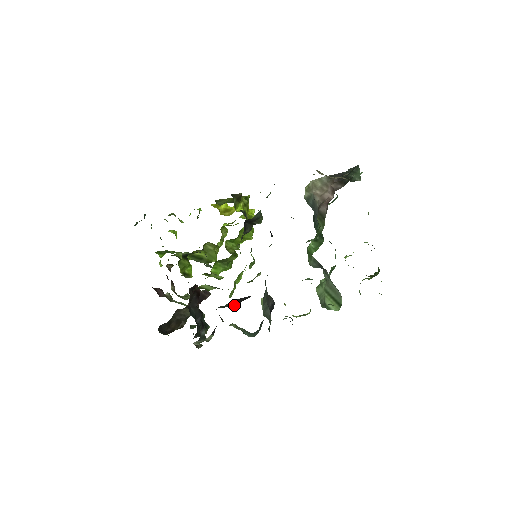
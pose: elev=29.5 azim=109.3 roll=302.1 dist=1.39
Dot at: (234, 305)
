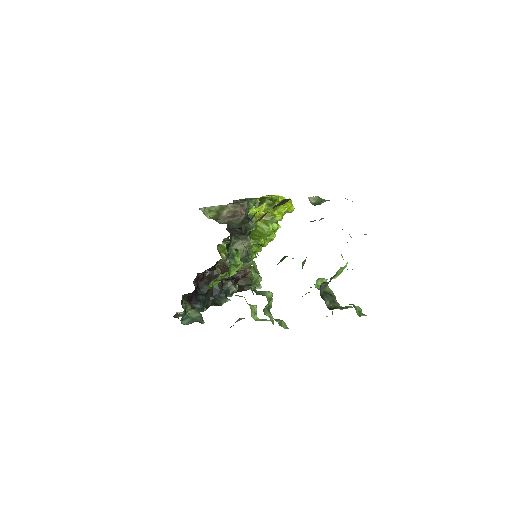
Dot at: (203, 295)
